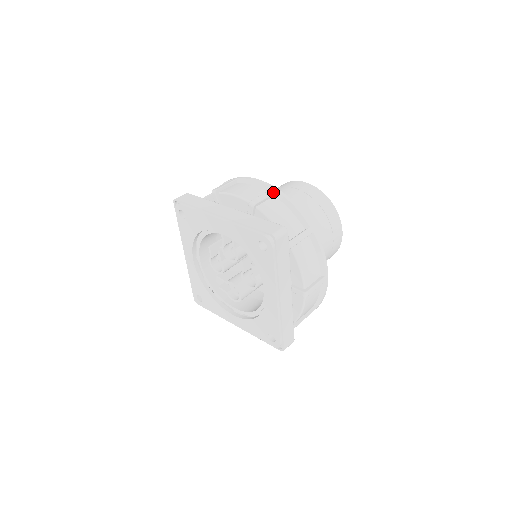
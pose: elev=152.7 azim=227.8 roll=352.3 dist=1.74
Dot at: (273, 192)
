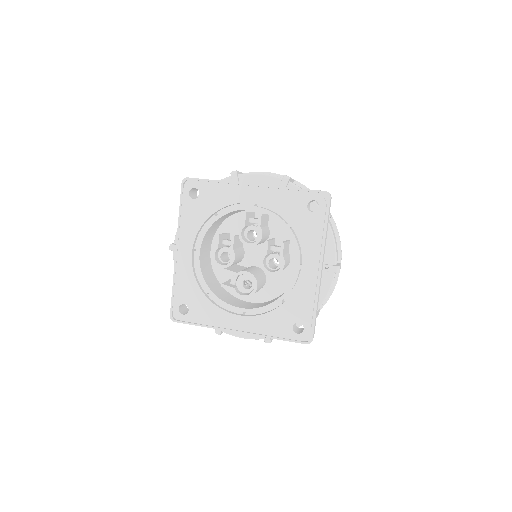
Dot at: (293, 179)
